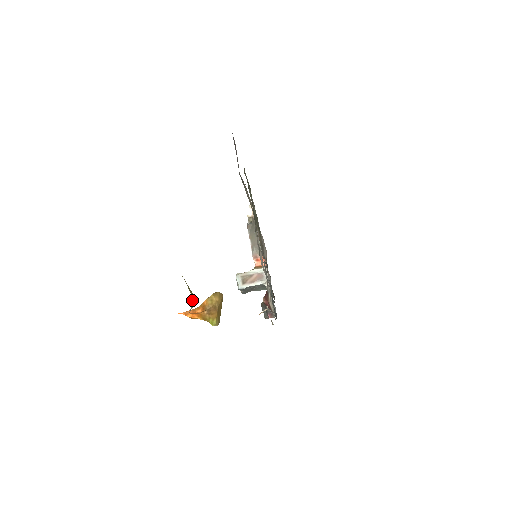
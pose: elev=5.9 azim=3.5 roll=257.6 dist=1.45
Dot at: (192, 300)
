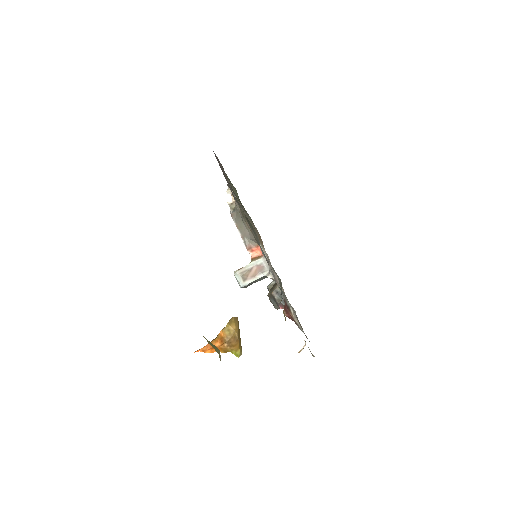
Dot at: (219, 357)
